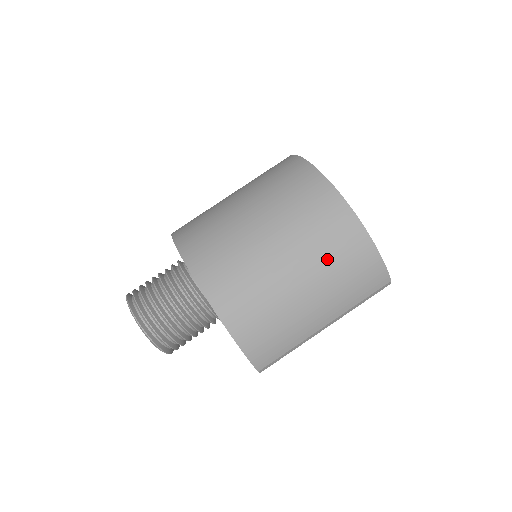
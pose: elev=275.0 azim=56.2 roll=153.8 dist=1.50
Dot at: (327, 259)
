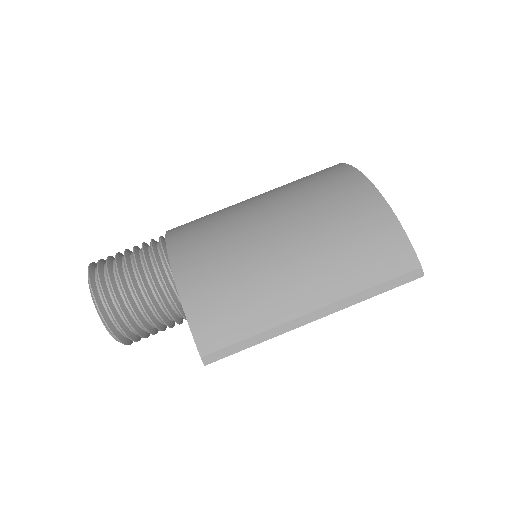
Dot at: (321, 216)
